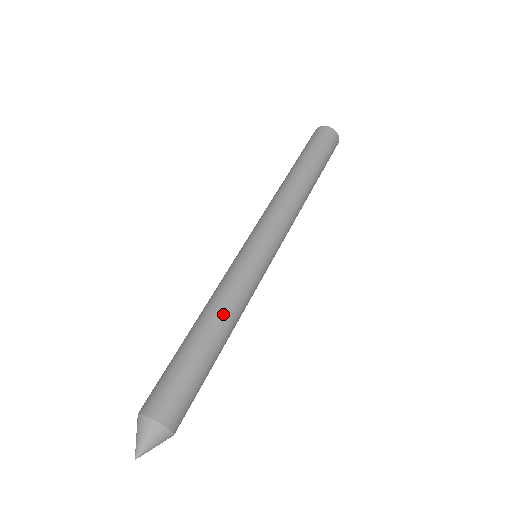
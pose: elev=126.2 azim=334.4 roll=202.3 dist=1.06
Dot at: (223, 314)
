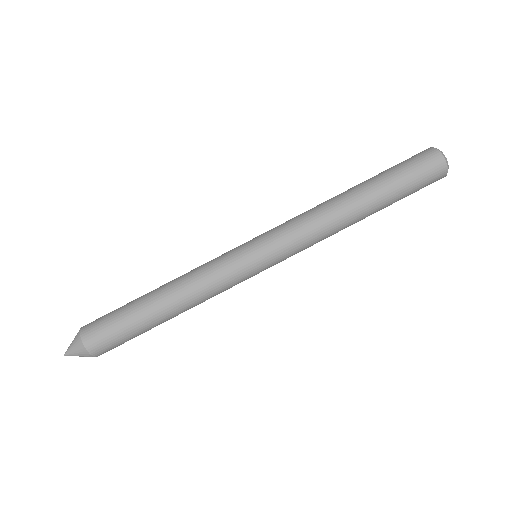
Dot at: (189, 306)
